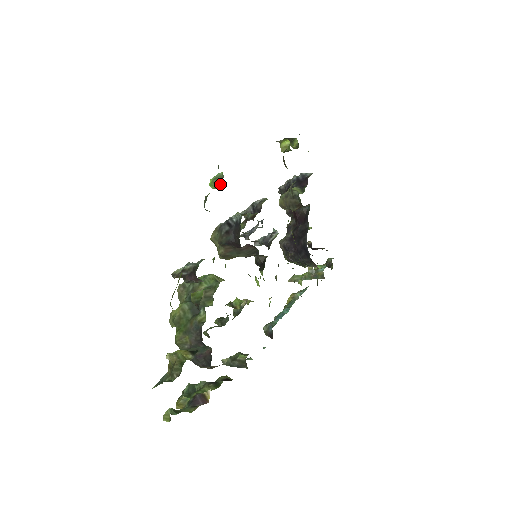
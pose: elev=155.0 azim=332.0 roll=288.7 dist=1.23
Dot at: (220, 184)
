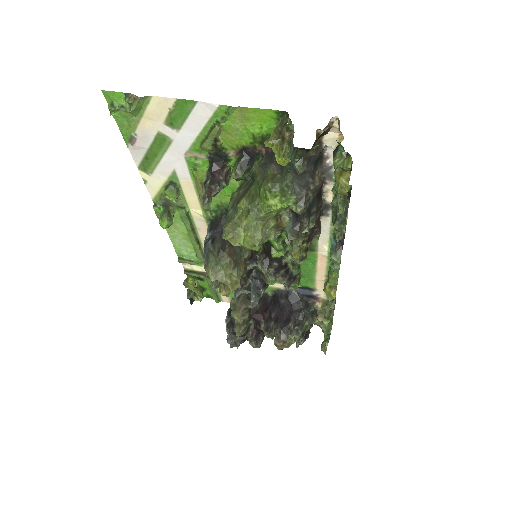
Dot at: (168, 215)
